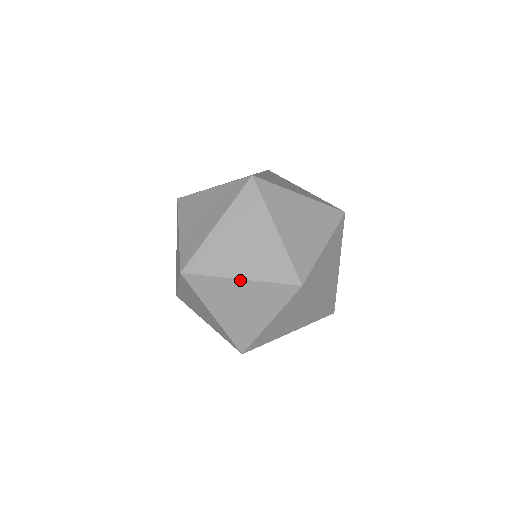
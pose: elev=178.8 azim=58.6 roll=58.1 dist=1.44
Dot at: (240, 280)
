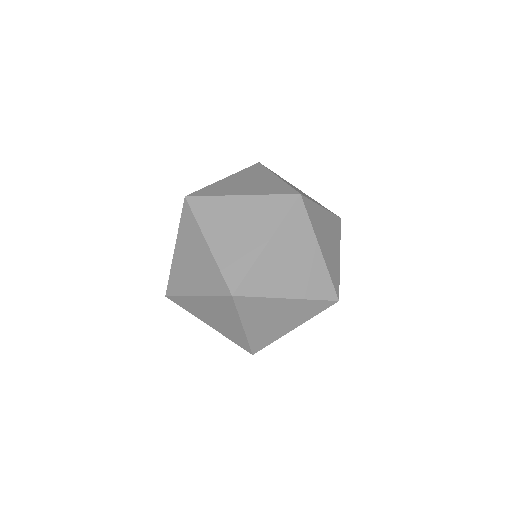
Dot at: (241, 196)
